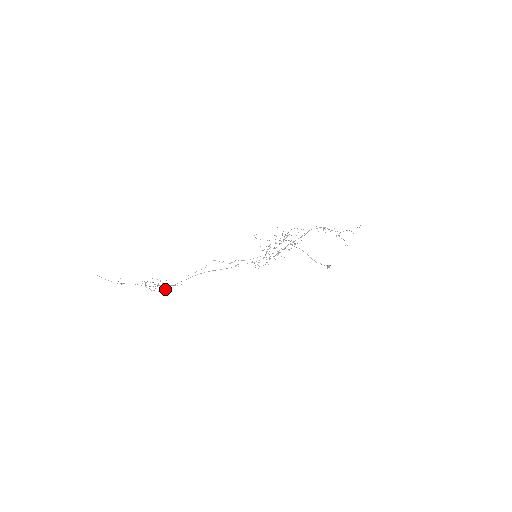
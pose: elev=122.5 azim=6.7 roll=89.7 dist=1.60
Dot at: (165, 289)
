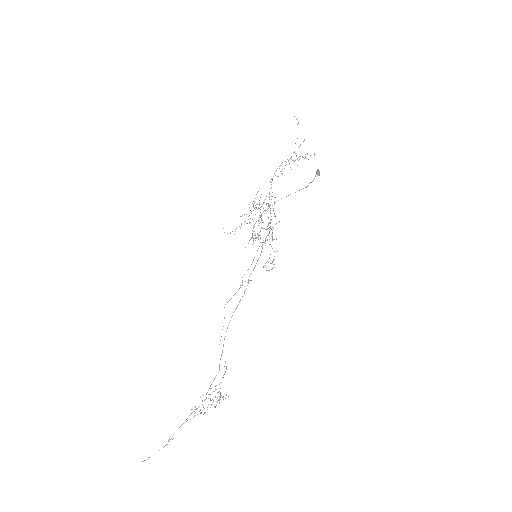
Dot at: (226, 395)
